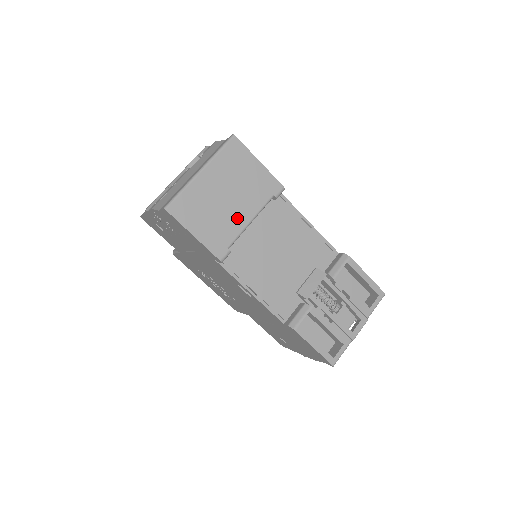
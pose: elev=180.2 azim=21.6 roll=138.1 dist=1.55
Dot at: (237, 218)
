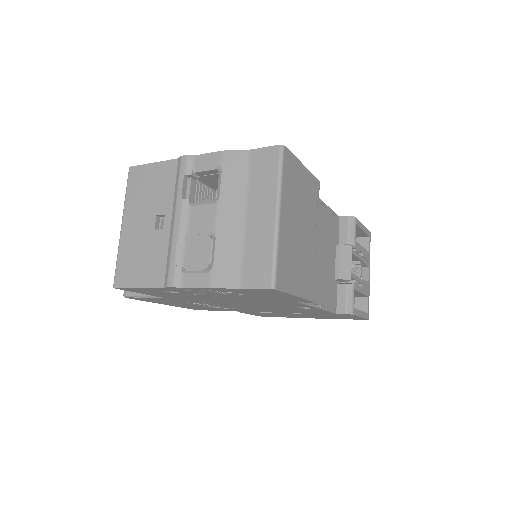
Dot at: (310, 245)
